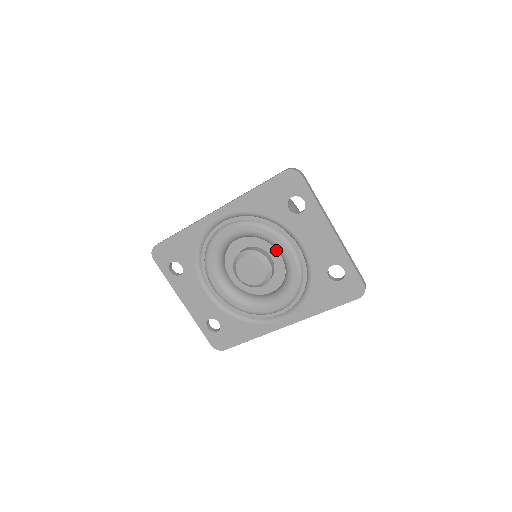
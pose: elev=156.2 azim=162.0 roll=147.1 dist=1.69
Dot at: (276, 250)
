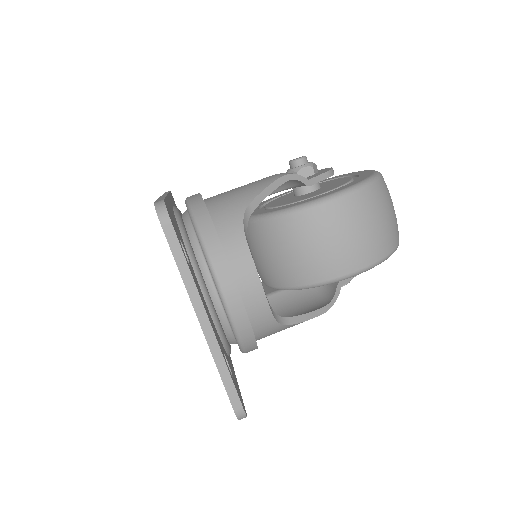
Dot at: occluded
